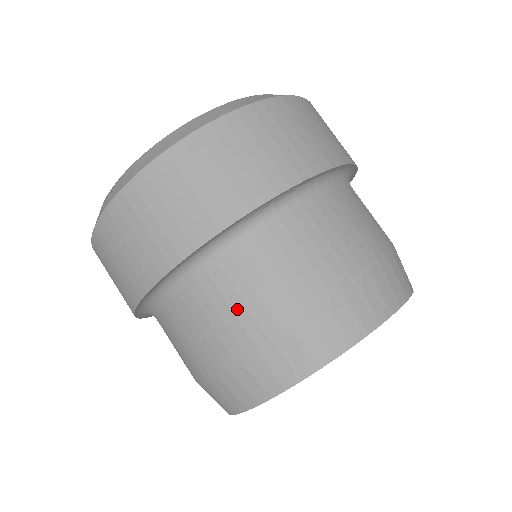
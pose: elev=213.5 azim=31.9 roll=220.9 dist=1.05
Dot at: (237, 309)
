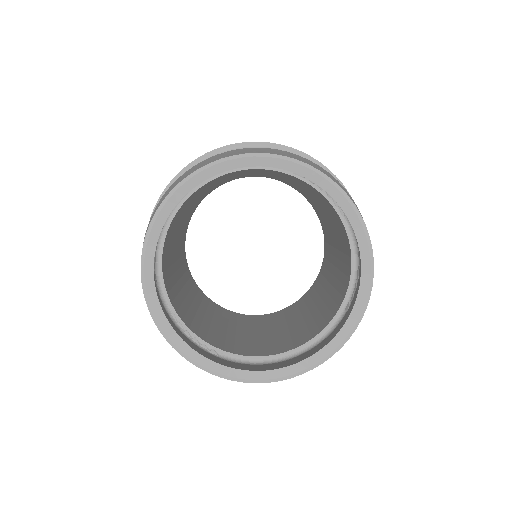
Dot at: occluded
